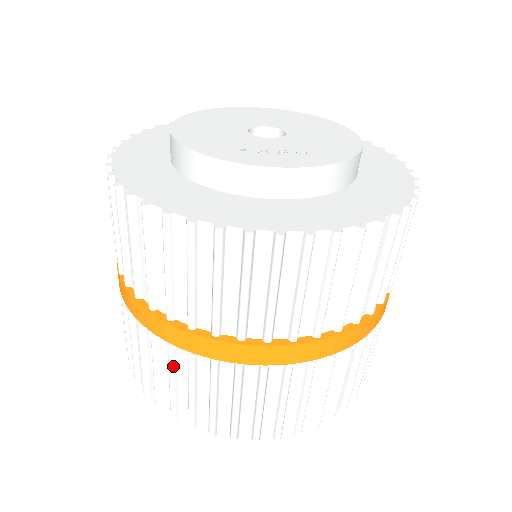
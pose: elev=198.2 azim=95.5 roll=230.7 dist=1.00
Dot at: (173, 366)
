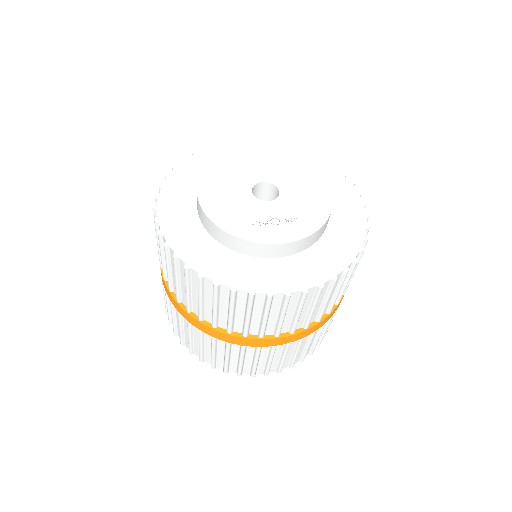
Dot at: (215, 346)
